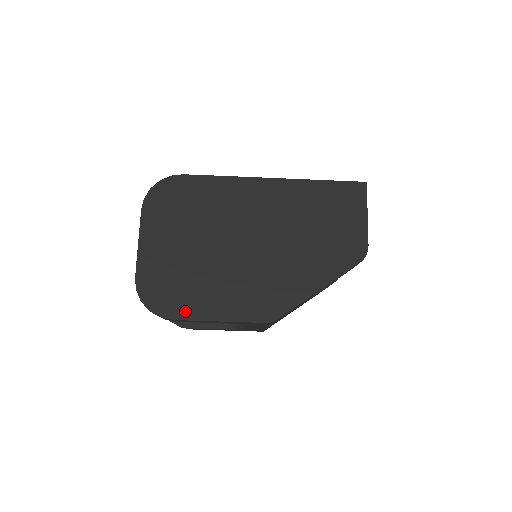
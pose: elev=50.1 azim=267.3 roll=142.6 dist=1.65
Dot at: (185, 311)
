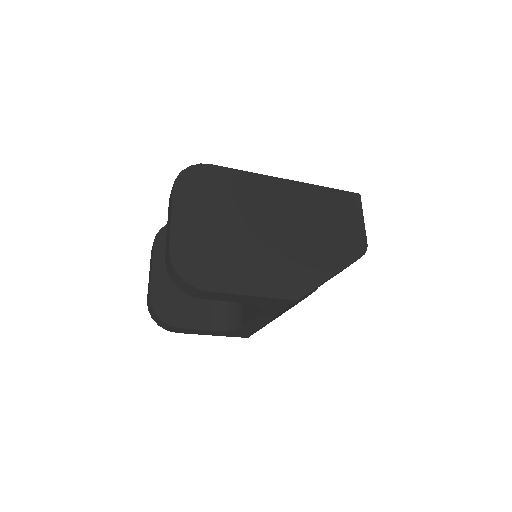
Dot at: (219, 284)
